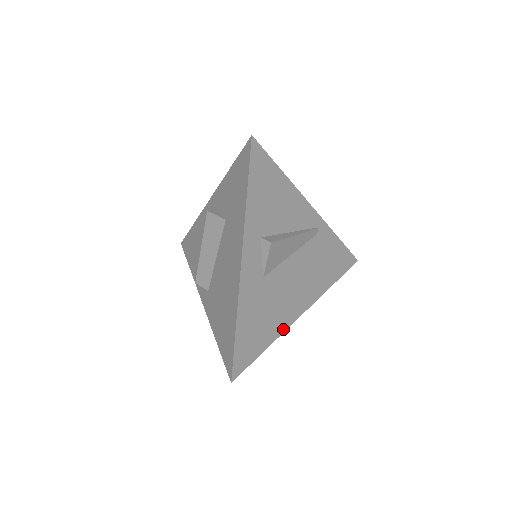
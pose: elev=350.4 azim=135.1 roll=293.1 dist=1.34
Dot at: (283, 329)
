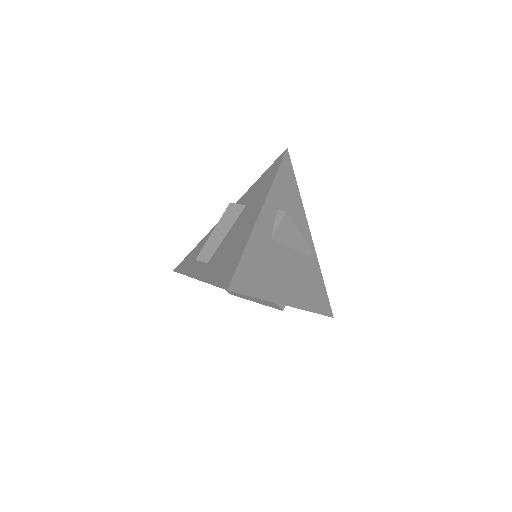
Dot at: (274, 299)
